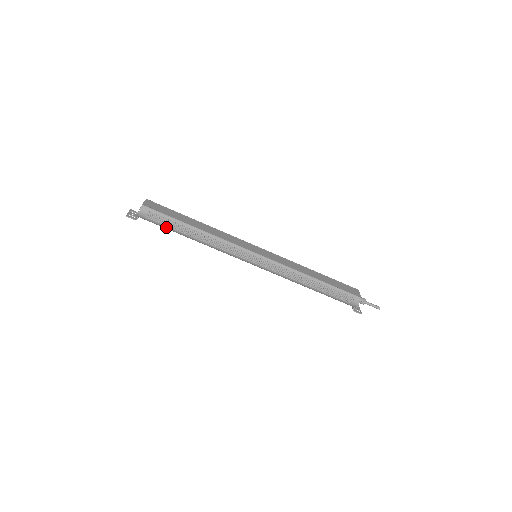
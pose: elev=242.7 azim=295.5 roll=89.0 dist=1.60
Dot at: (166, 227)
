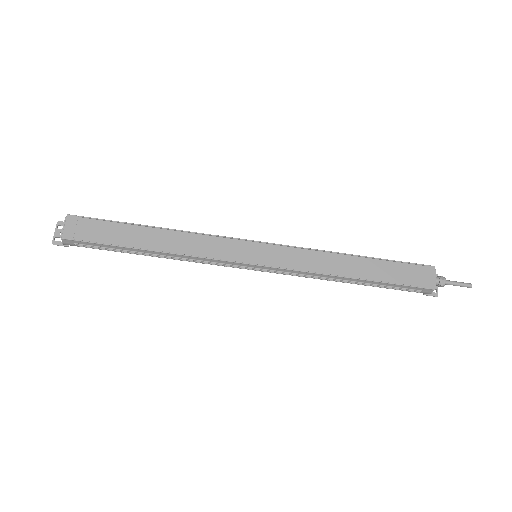
Dot at: (110, 250)
